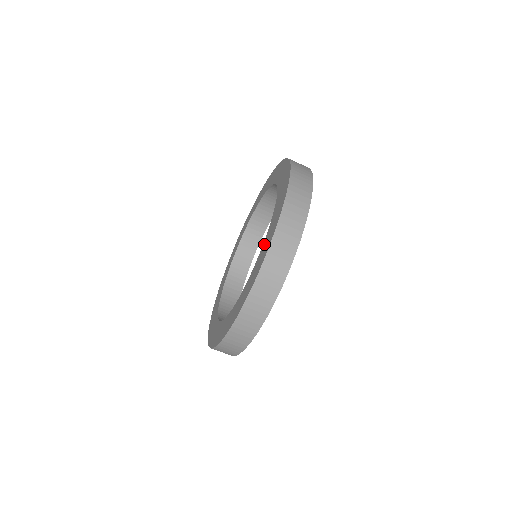
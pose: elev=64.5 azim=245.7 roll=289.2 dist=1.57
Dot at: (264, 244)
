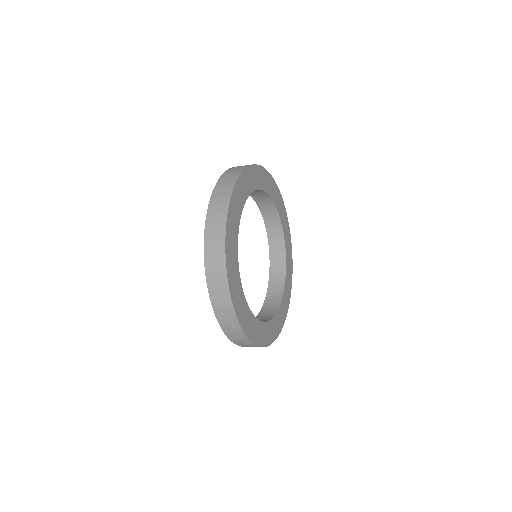
Dot at: occluded
